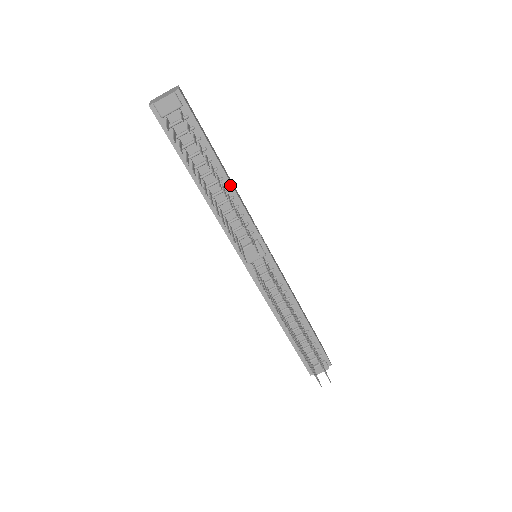
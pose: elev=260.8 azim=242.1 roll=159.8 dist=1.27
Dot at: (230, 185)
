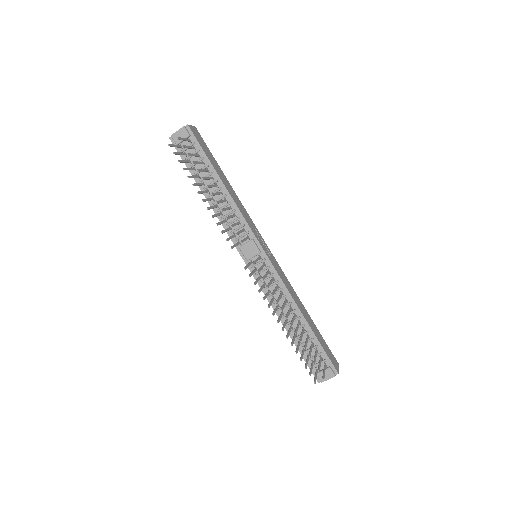
Dot at: (228, 193)
